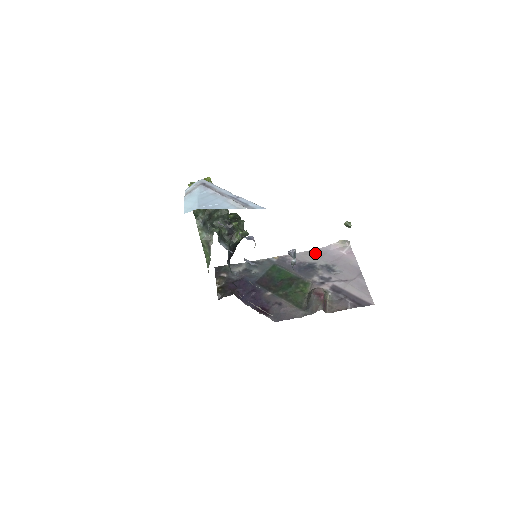
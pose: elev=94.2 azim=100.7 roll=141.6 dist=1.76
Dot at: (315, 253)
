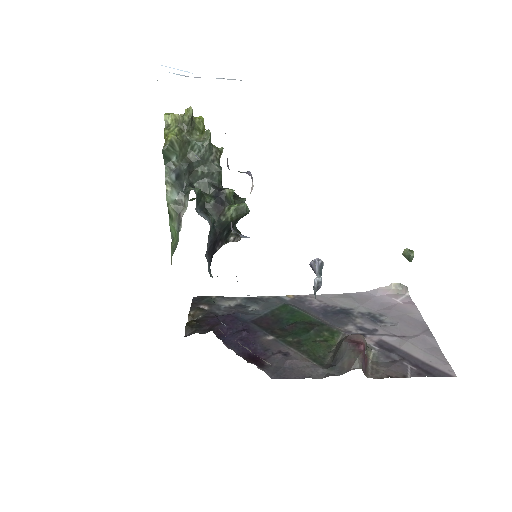
Dot at: (352, 297)
